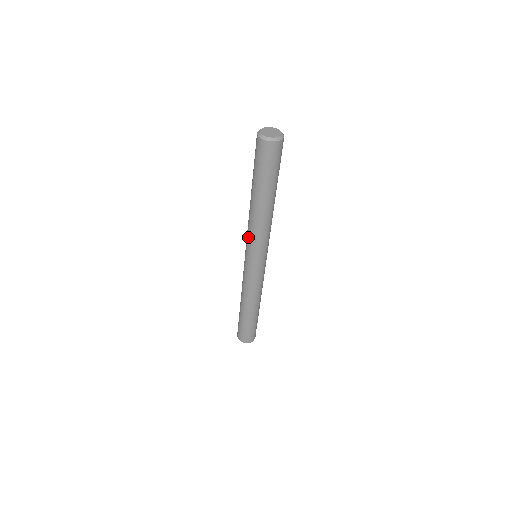
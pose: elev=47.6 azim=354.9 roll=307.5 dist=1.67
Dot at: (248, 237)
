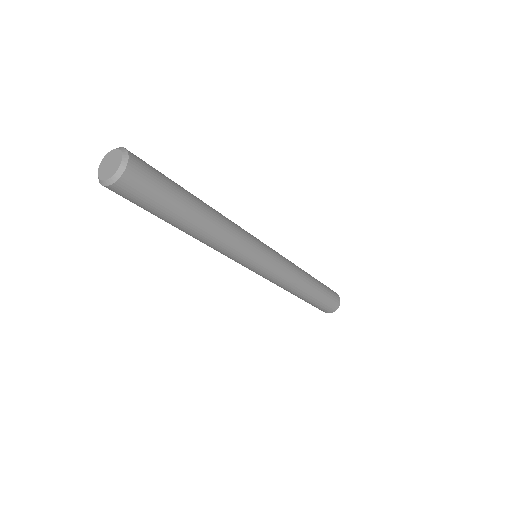
Dot at: (228, 257)
